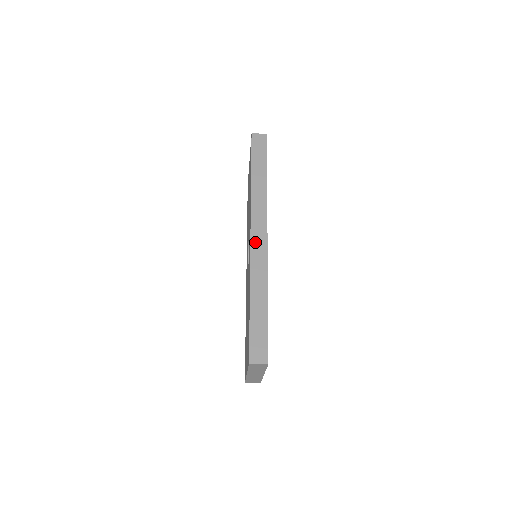
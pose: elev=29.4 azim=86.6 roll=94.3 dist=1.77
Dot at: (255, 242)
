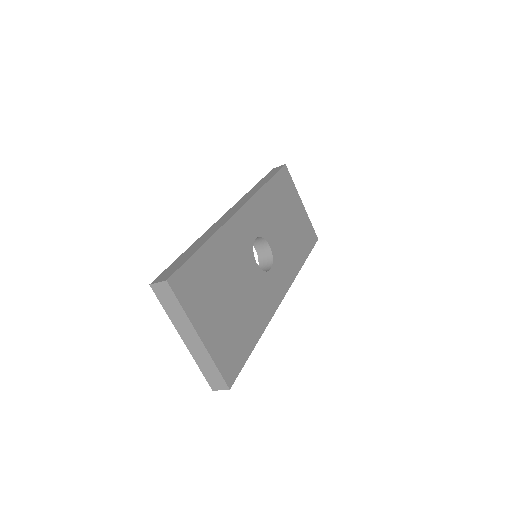
Dot at: (226, 215)
